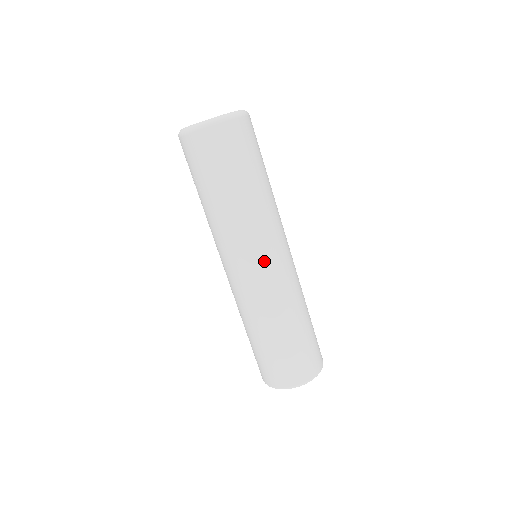
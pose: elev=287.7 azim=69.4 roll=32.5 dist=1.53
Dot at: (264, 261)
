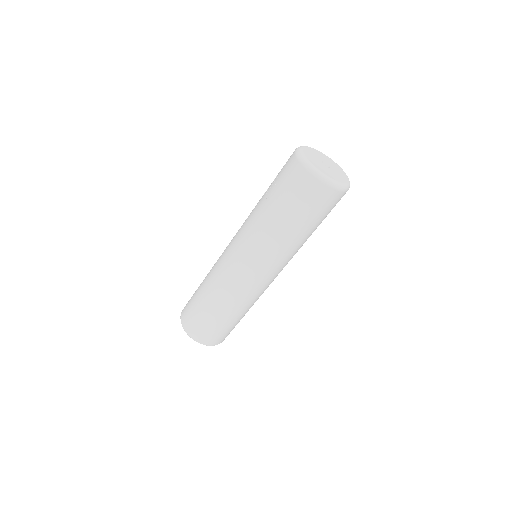
Dot at: (256, 272)
